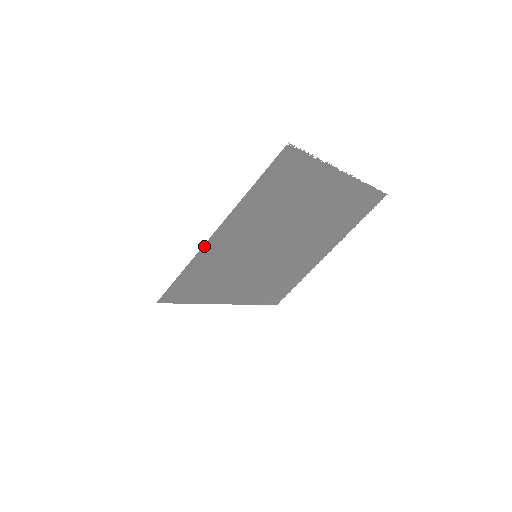
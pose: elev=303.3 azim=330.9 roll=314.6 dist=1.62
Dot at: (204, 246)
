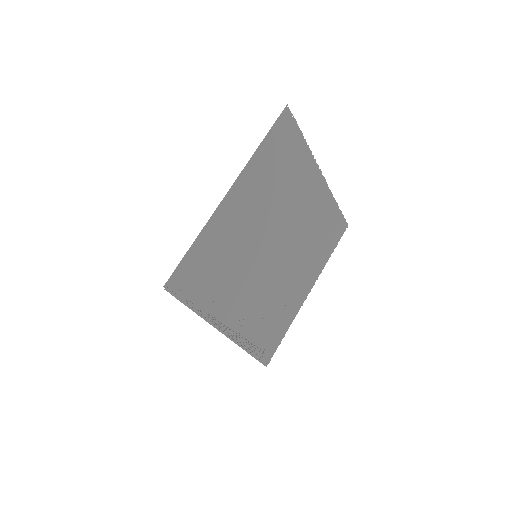
Dot at: (217, 209)
